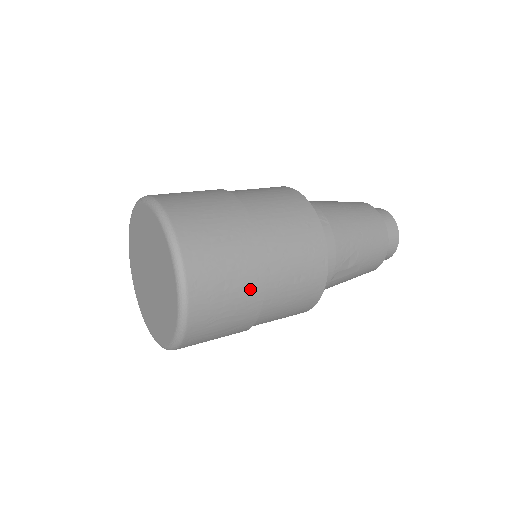
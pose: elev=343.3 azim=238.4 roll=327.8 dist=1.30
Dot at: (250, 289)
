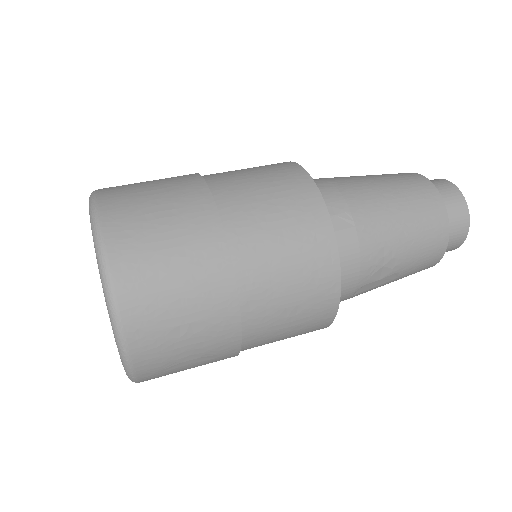
Dot at: (219, 331)
